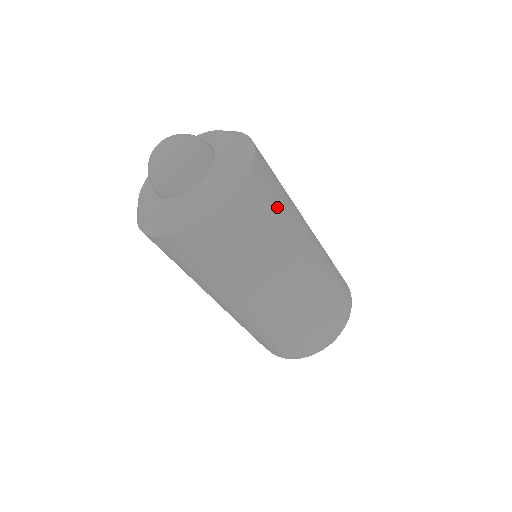
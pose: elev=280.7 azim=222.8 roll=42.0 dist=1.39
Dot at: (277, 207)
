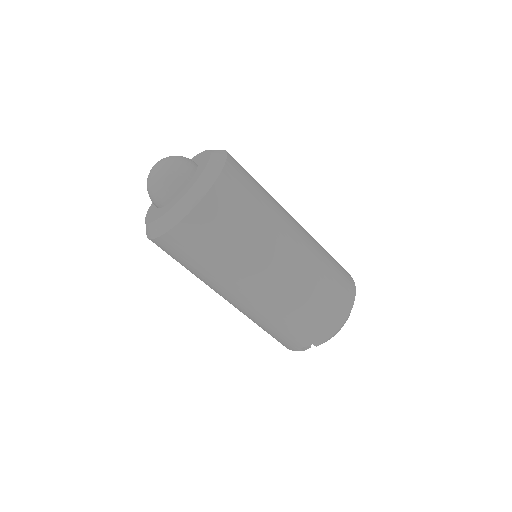
Dot at: occluded
